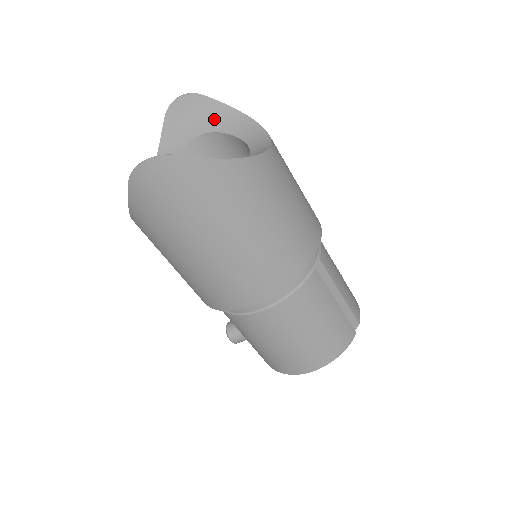
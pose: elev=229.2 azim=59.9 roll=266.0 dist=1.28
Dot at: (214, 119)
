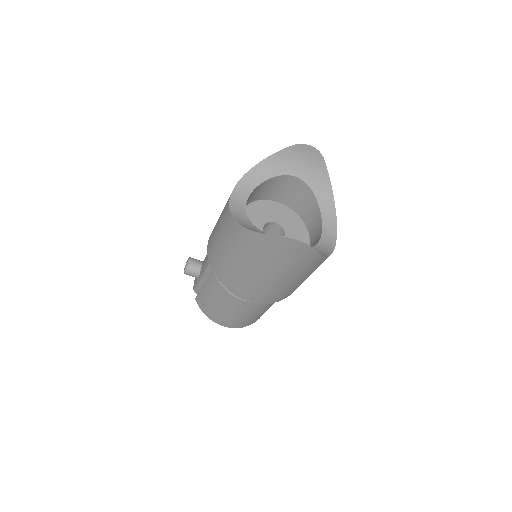
Dot at: (316, 178)
